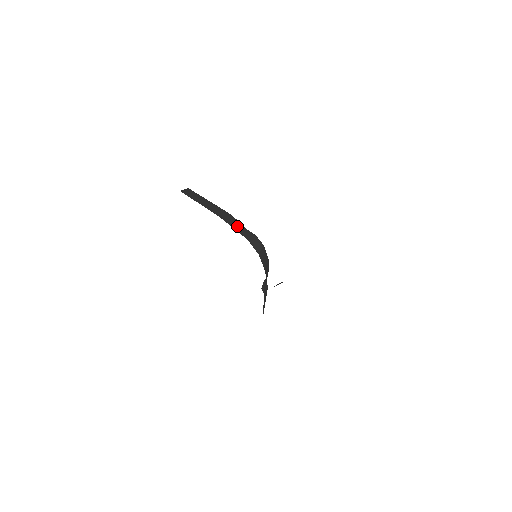
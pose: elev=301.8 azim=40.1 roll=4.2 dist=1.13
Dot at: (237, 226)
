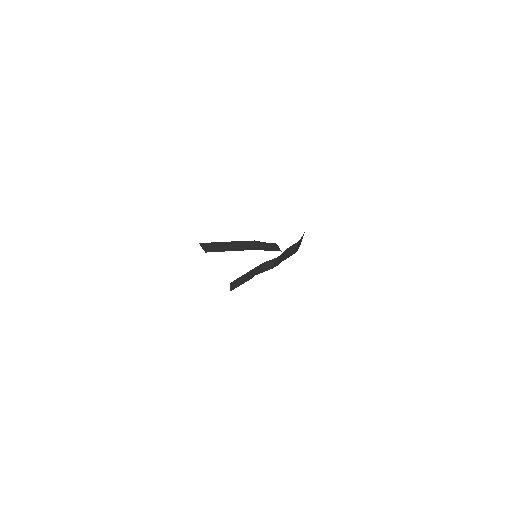
Dot at: (265, 246)
